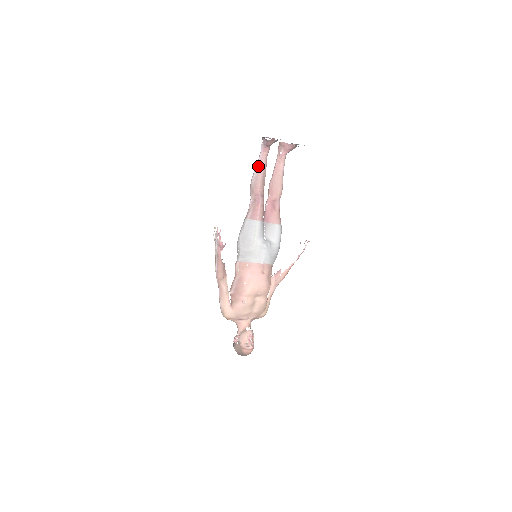
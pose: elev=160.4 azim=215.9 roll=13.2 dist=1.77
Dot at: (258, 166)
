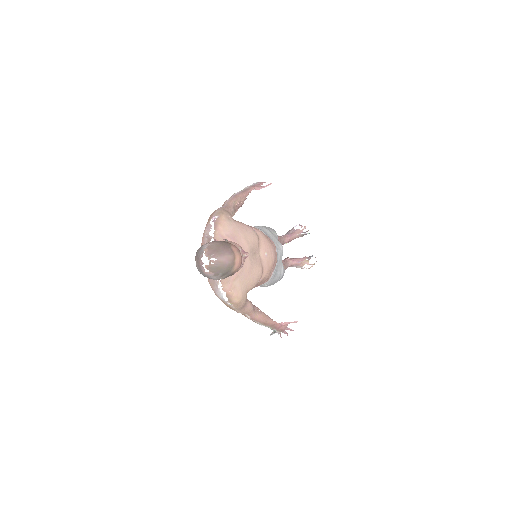
Dot at: (278, 235)
